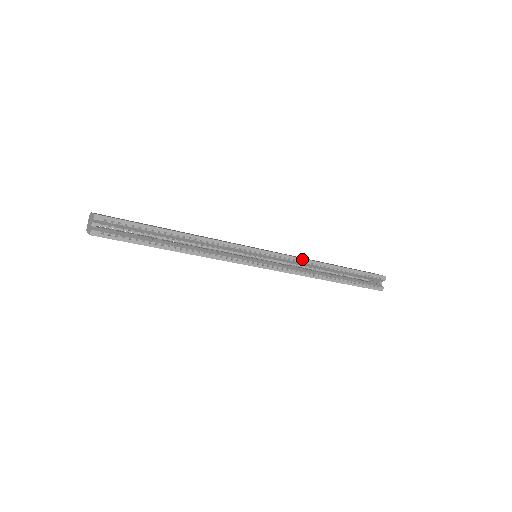
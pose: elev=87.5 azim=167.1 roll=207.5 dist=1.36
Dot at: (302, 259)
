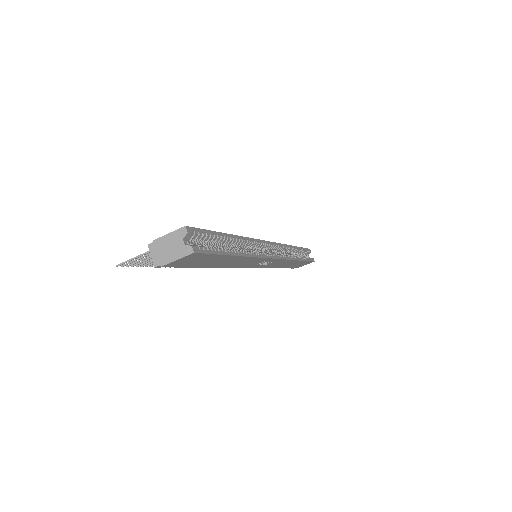
Dot at: (283, 245)
